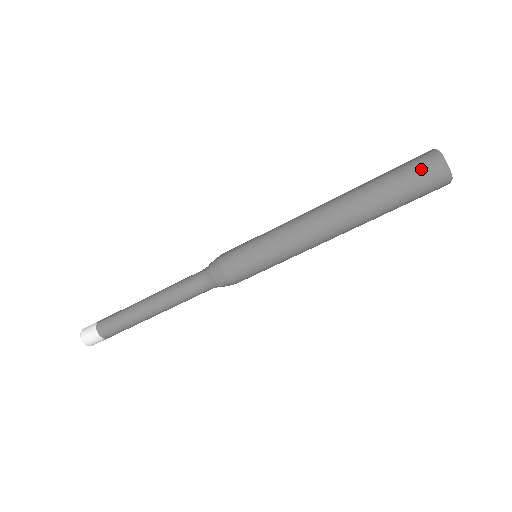
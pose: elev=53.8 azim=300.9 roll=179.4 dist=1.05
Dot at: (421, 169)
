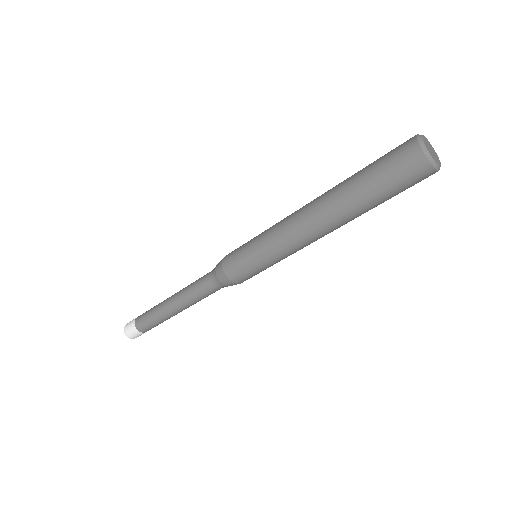
Dot at: (402, 164)
